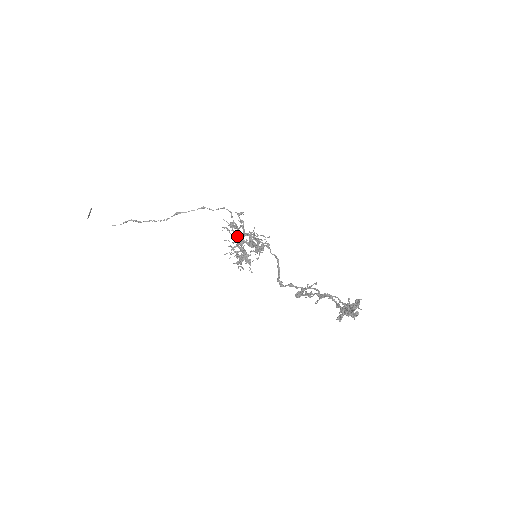
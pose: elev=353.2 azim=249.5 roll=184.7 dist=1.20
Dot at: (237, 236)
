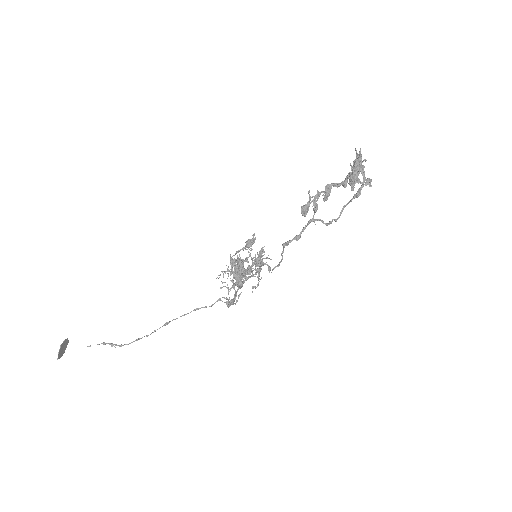
Dot at: (233, 255)
